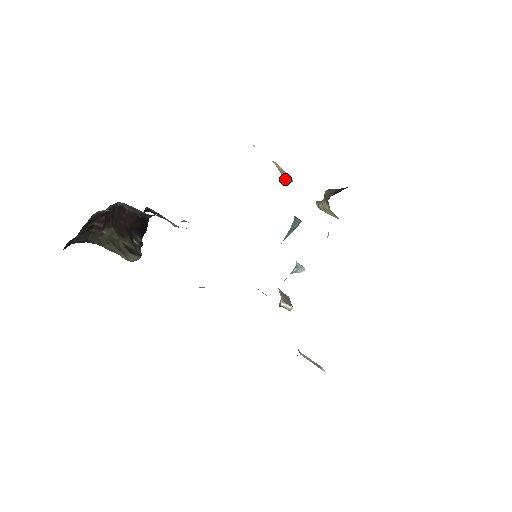
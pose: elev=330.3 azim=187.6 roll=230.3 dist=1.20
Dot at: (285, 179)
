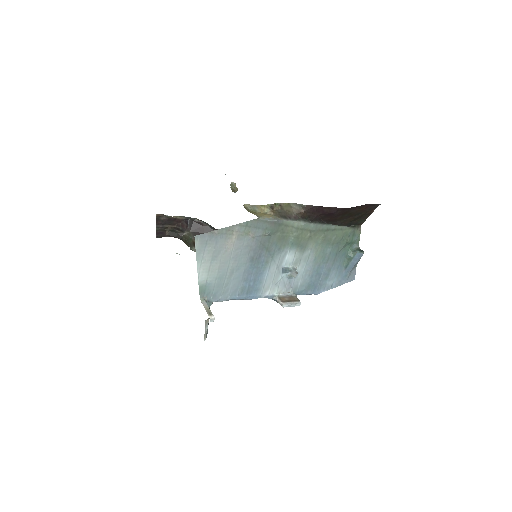
Dot at: (235, 192)
